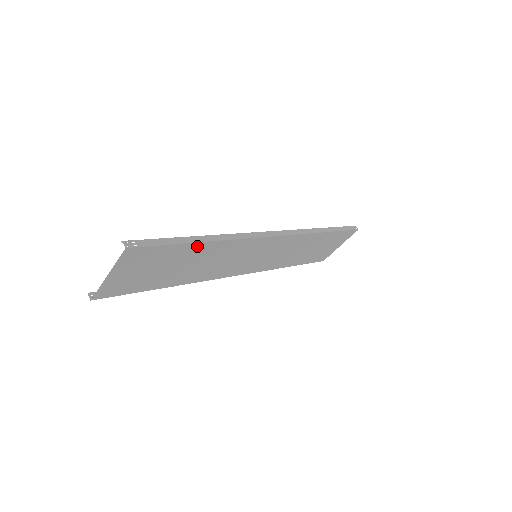
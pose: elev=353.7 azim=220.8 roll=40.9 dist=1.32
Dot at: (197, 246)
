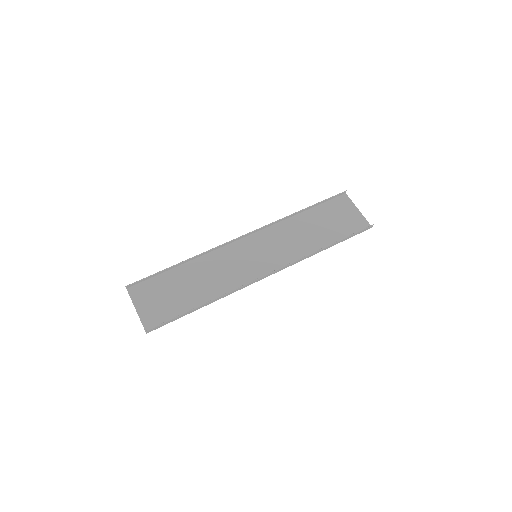
Dot at: (197, 305)
